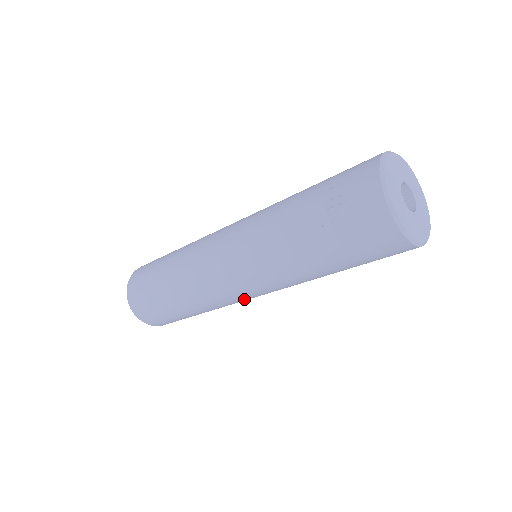
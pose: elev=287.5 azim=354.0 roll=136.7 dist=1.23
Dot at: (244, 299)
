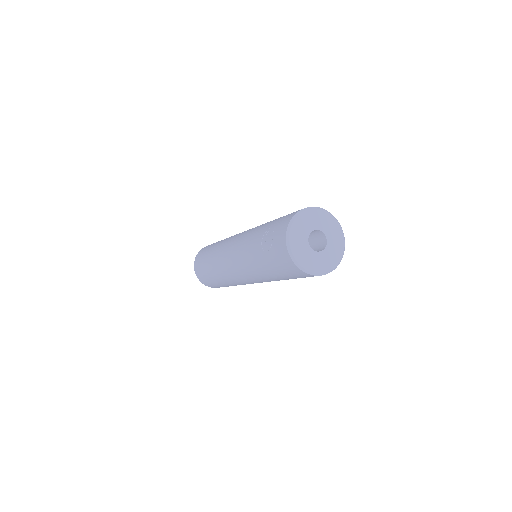
Dot at: (247, 283)
